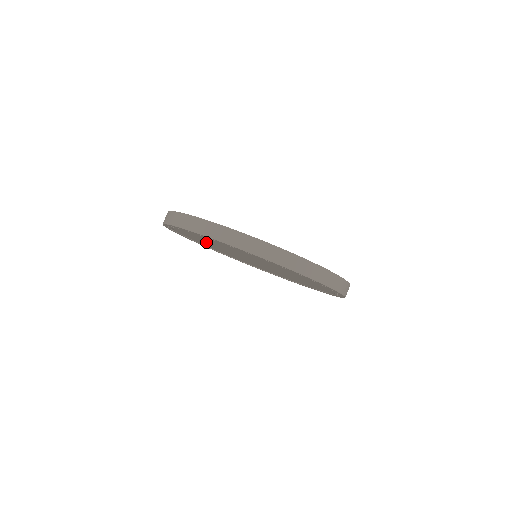
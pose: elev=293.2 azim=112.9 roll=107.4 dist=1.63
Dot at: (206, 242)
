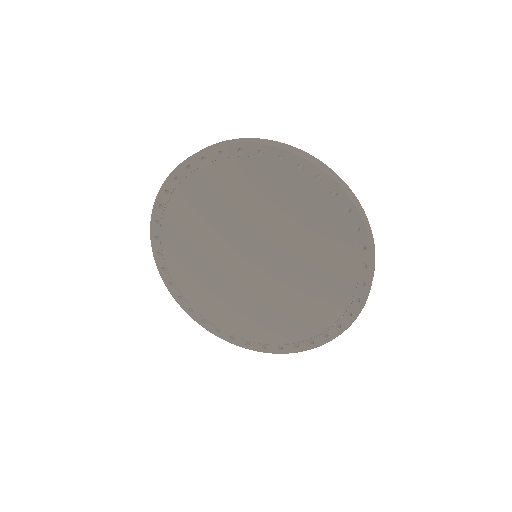
Dot at: (200, 230)
